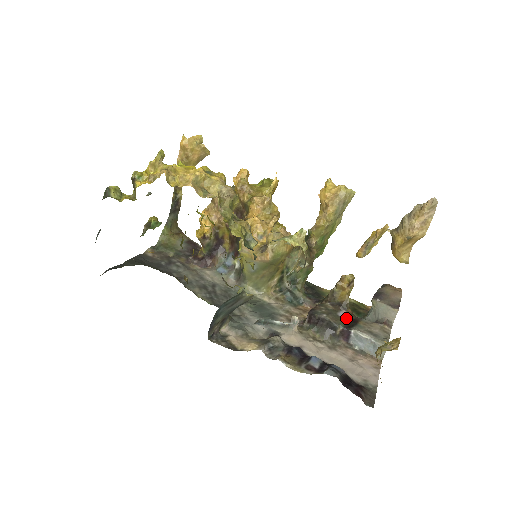
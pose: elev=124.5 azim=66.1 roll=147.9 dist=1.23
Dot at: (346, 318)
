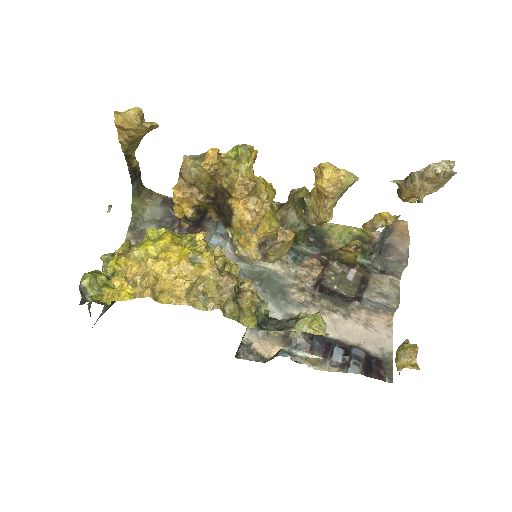
Dot at: (356, 279)
